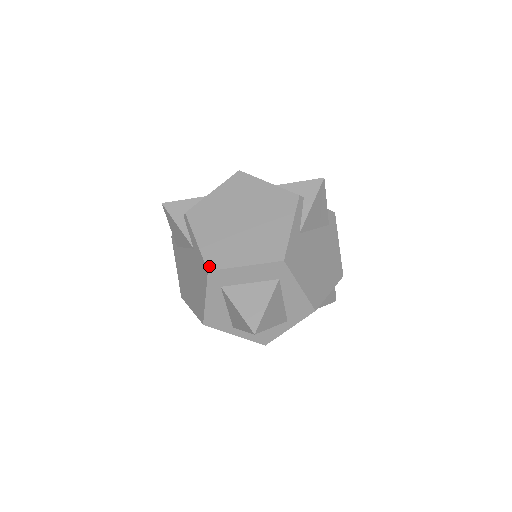
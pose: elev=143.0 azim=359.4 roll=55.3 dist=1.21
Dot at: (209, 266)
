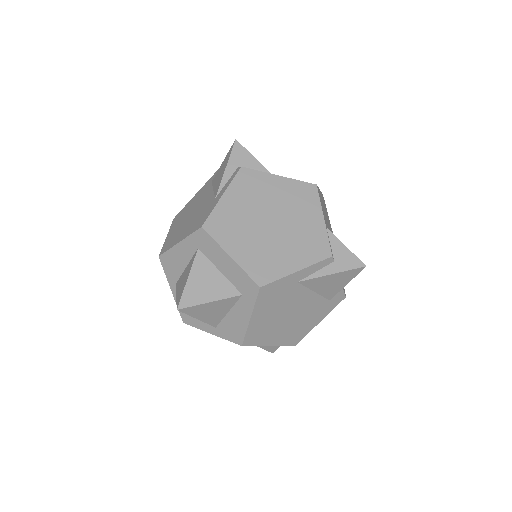
Dot at: (207, 224)
